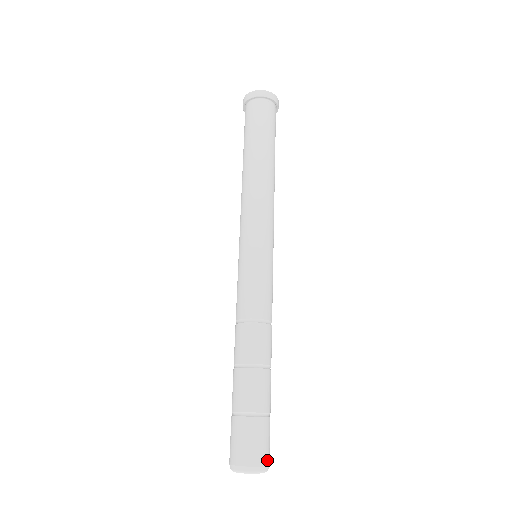
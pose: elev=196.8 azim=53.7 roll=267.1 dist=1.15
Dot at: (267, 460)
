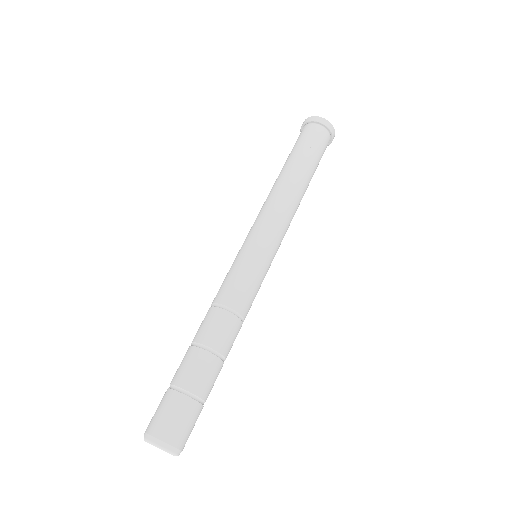
Dot at: (173, 440)
